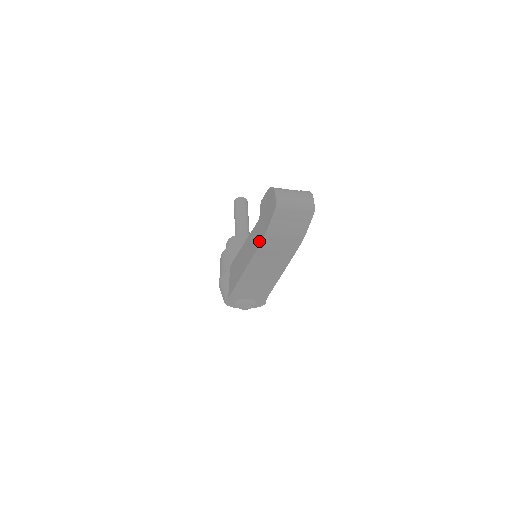
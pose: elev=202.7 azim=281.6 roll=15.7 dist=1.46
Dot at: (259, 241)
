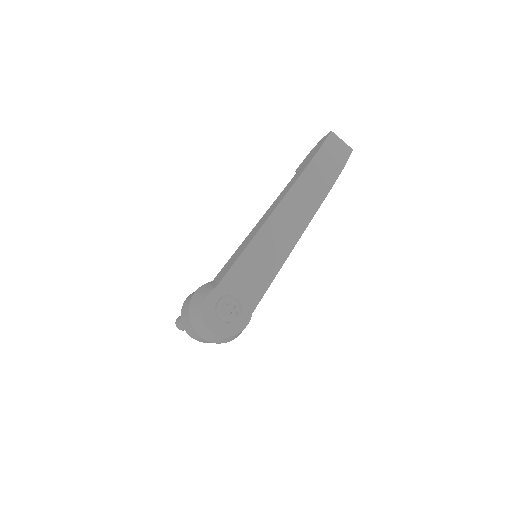
Dot at: (305, 167)
